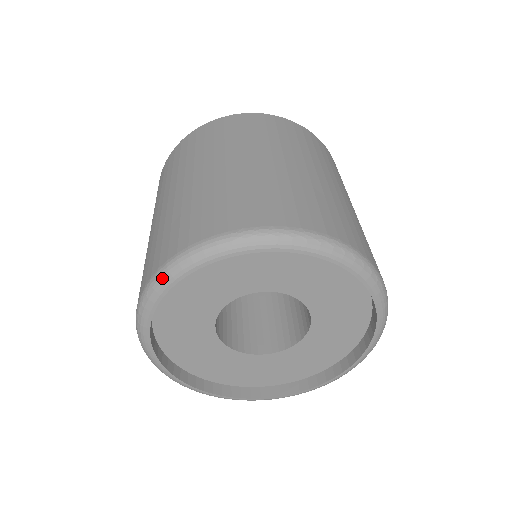
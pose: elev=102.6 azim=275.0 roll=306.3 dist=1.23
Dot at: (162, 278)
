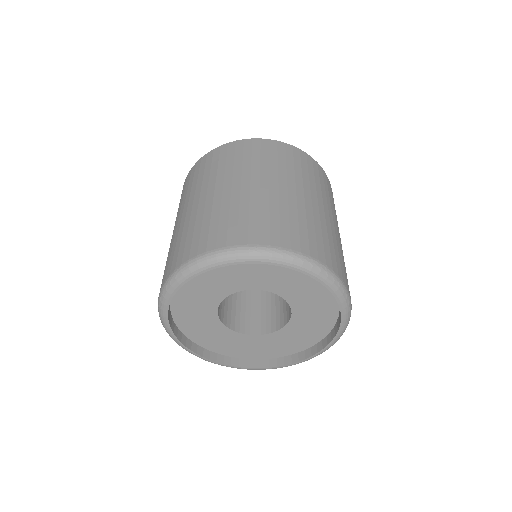
Dot at: (191, 268)
